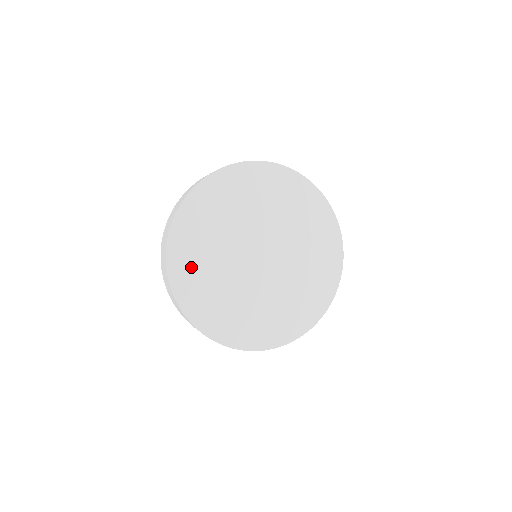
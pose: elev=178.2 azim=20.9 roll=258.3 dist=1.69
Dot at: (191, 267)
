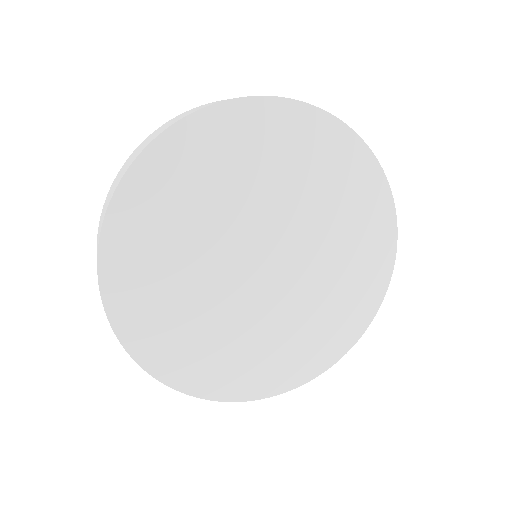
Dot at: (145, 292)
